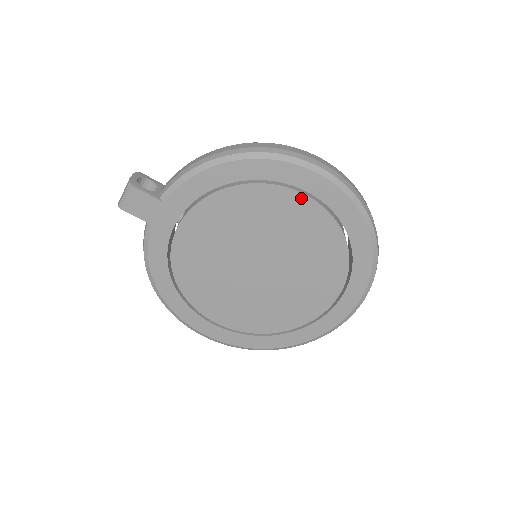
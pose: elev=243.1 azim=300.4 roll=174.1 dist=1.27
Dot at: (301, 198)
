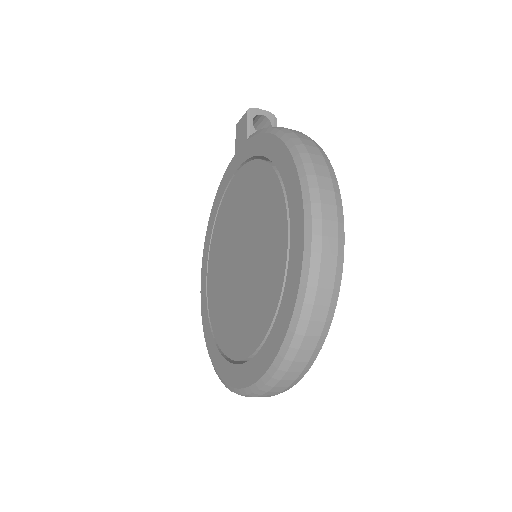
Dot at: (285, 225)
